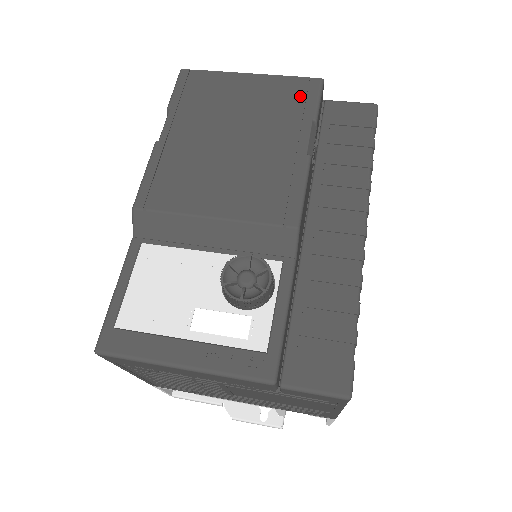
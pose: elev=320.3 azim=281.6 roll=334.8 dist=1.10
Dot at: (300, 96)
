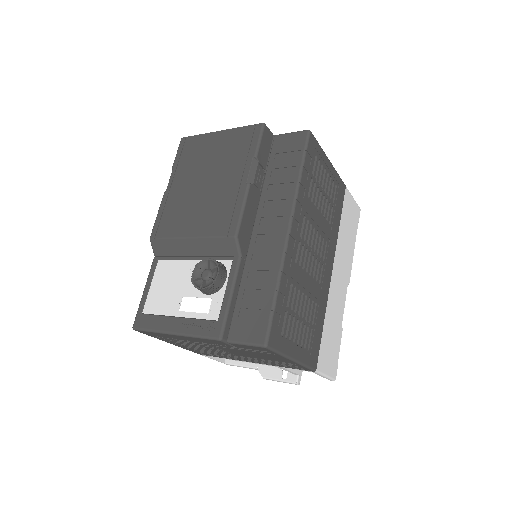
Dot at: (247, 140)
